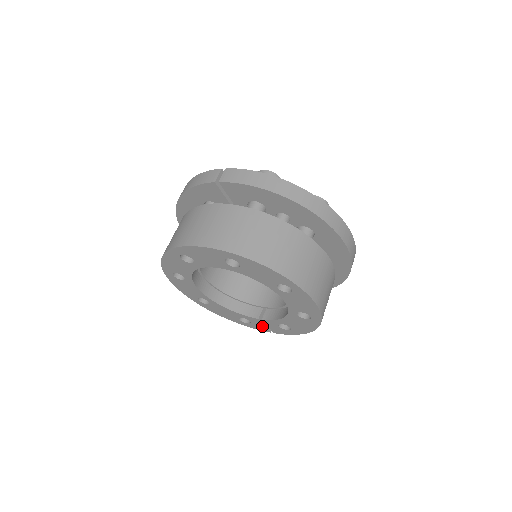
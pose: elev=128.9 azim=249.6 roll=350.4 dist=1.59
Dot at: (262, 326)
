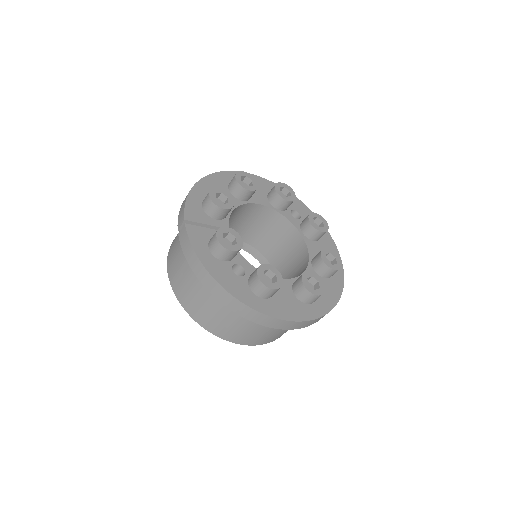
Dot at: occluded
